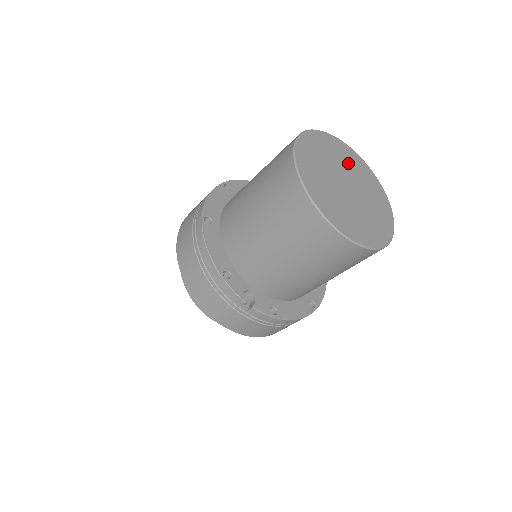
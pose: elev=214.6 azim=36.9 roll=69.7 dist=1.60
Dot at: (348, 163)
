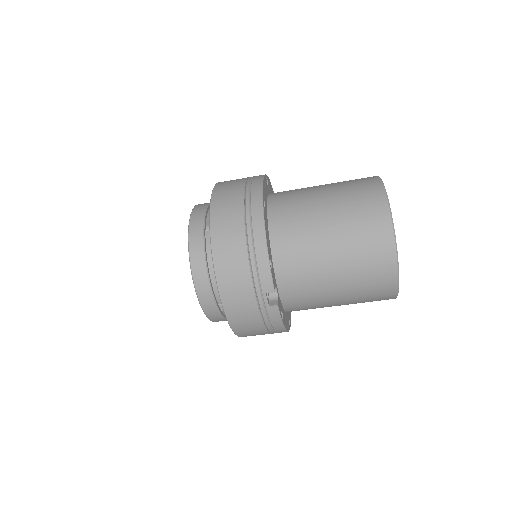
Dot at: occluded
